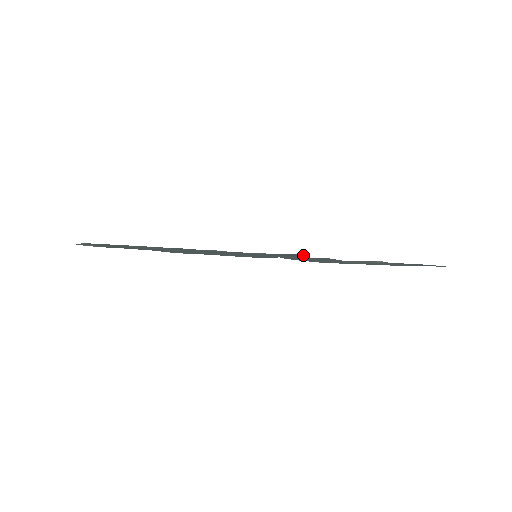
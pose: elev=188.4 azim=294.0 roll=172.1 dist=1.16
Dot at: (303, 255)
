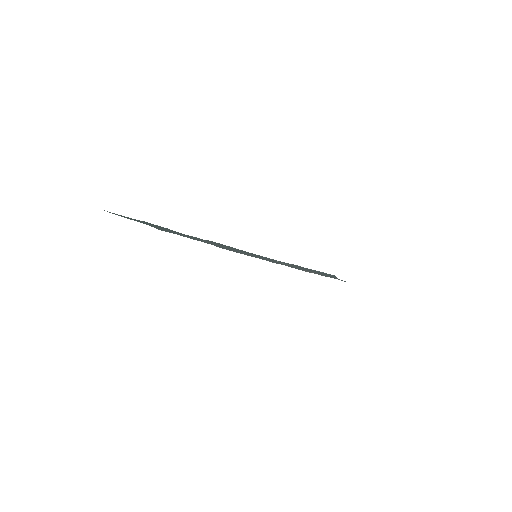
Dot at: (335, 276)
